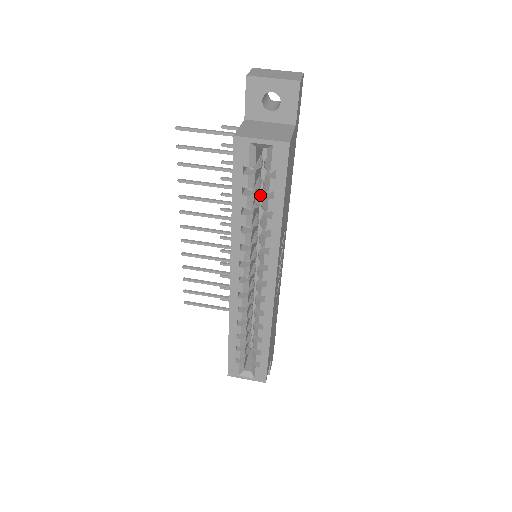
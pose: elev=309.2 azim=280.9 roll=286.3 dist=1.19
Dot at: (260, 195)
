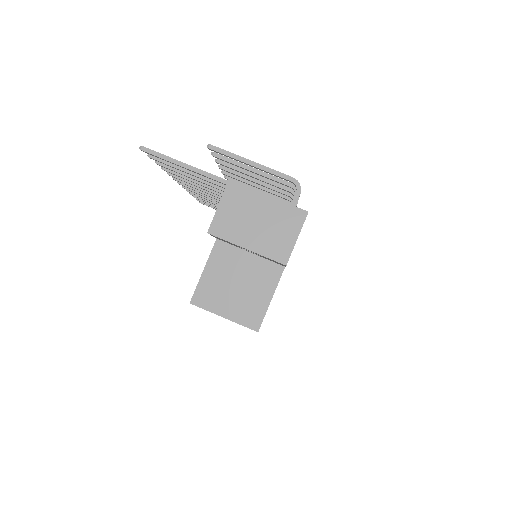
Dot at: occluded
